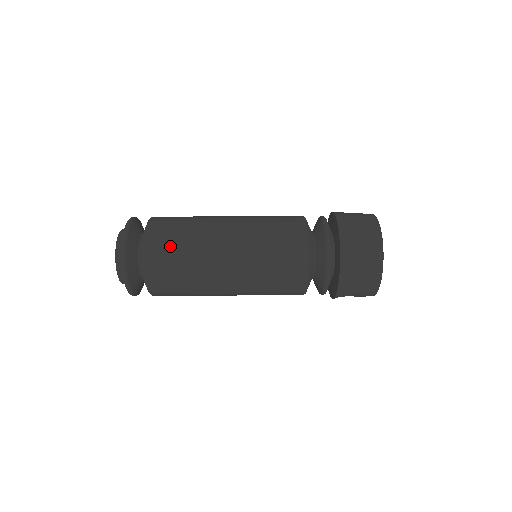
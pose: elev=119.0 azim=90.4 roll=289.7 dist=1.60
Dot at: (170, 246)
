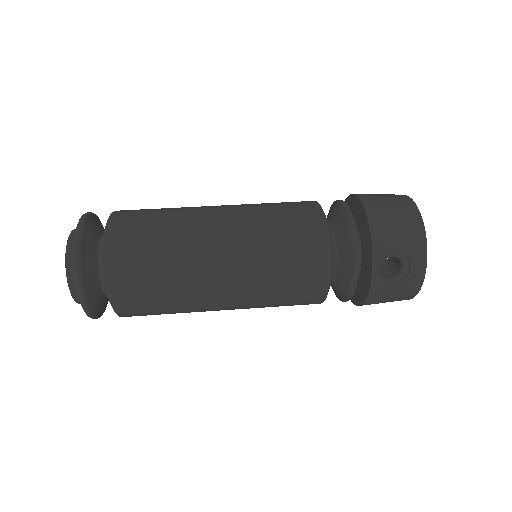
Dot at: (146, 210)
